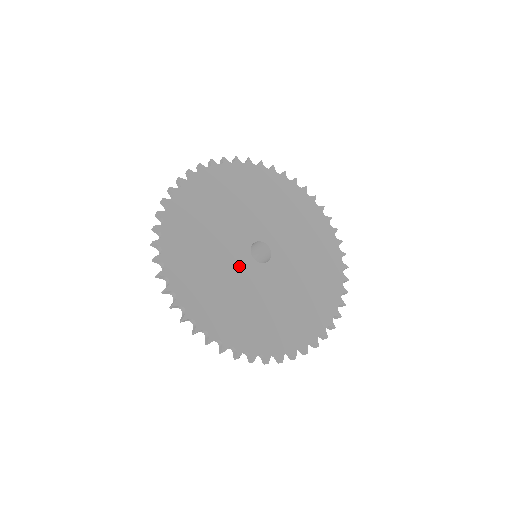
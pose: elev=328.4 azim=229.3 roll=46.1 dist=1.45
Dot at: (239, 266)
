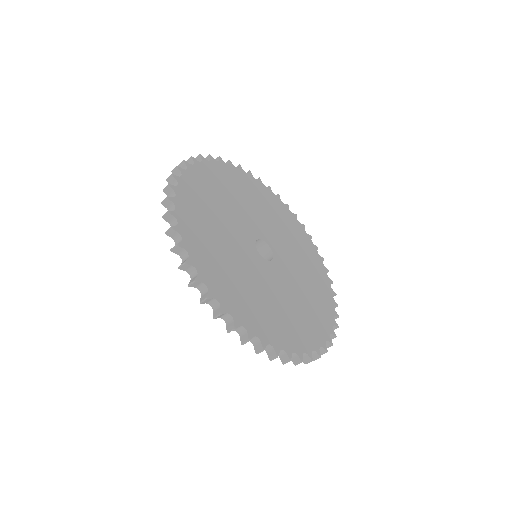
Dot at: (249, 257)
